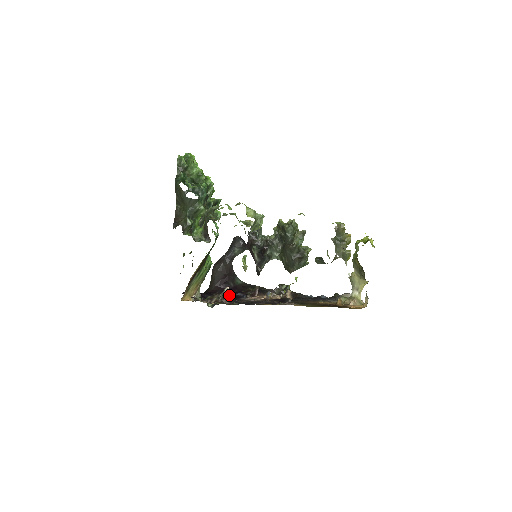
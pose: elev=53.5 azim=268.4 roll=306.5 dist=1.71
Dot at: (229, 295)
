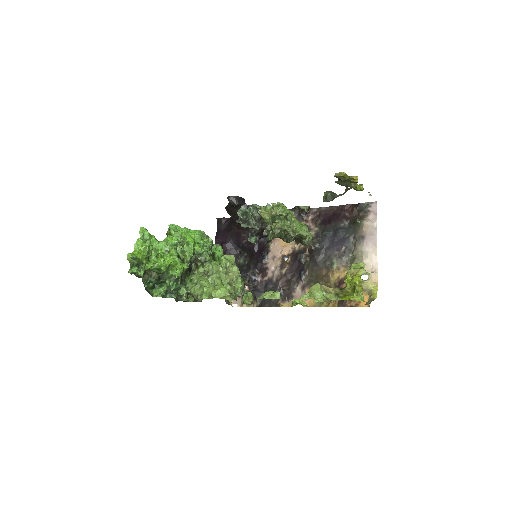
Dot at: (250, 291)
